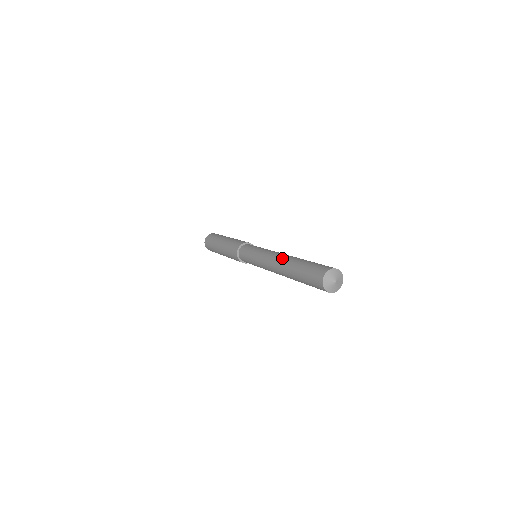
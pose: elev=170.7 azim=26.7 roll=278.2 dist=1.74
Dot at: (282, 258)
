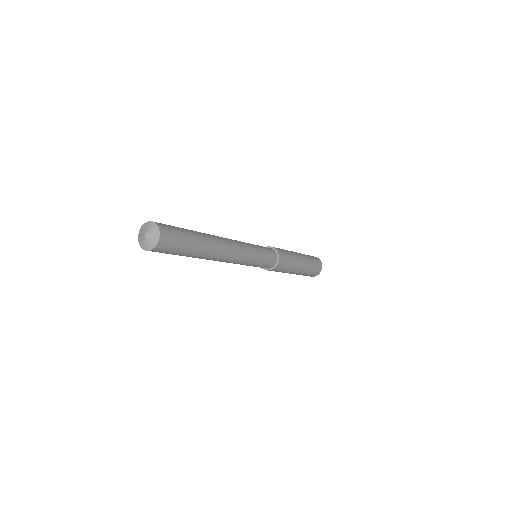
Dot at: occluded
